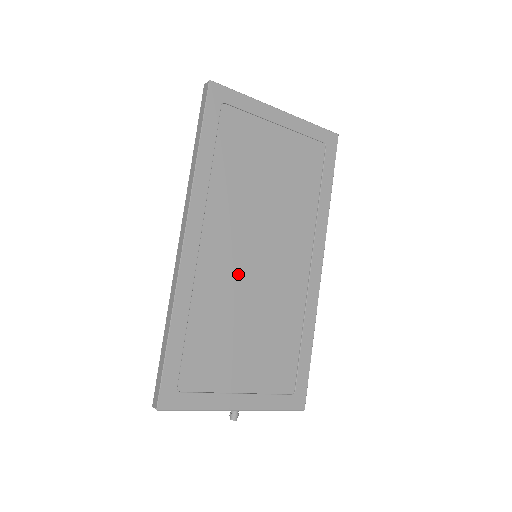
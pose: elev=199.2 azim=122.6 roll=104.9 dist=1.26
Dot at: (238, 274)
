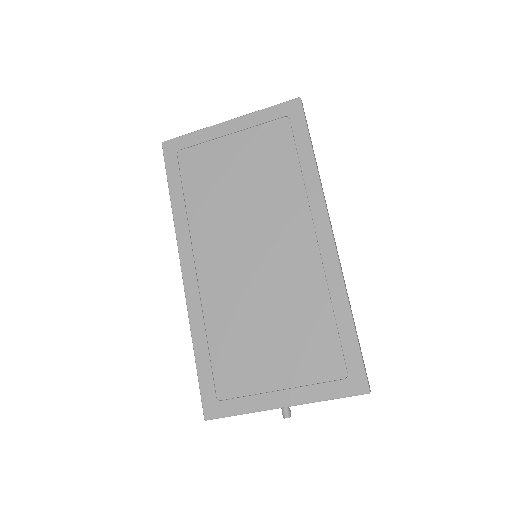
Dot at: (239, 280)
